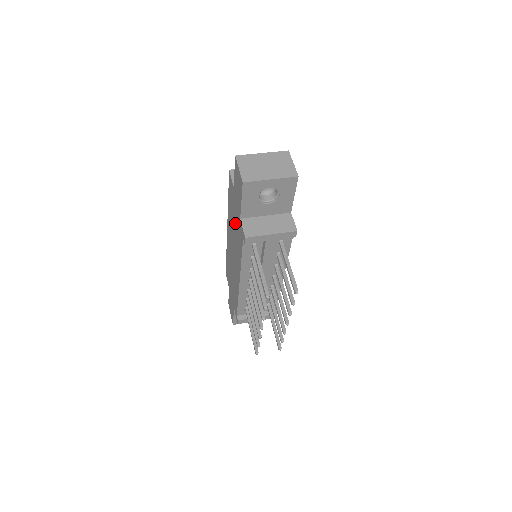
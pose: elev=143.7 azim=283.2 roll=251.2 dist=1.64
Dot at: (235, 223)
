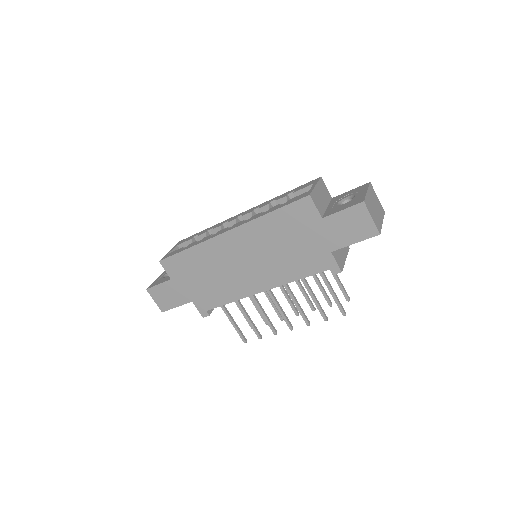
Dot at: (296, 246)
